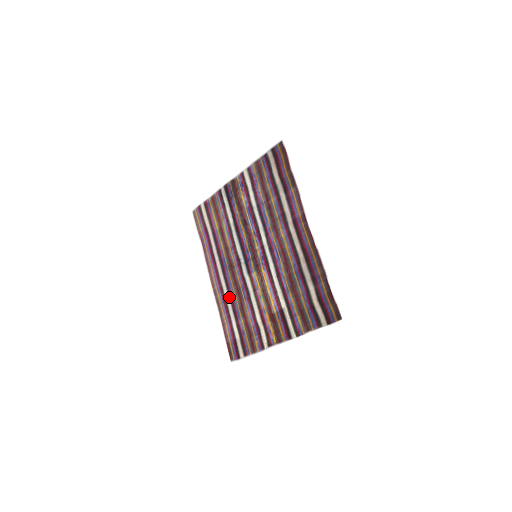
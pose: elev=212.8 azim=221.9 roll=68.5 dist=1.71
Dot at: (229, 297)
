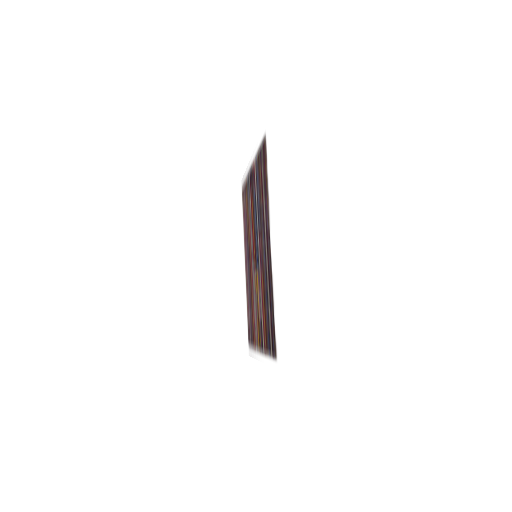
Dot at: (249, 286)
